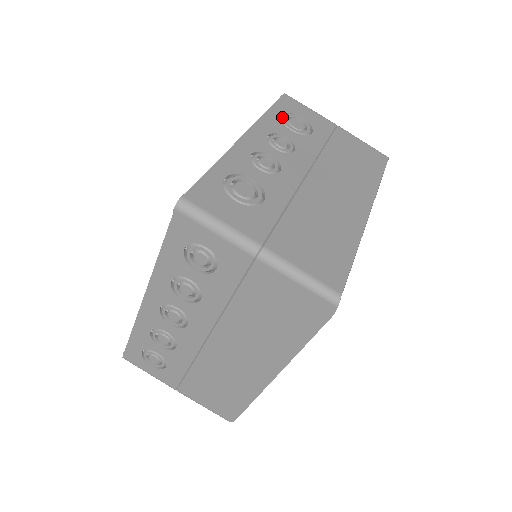
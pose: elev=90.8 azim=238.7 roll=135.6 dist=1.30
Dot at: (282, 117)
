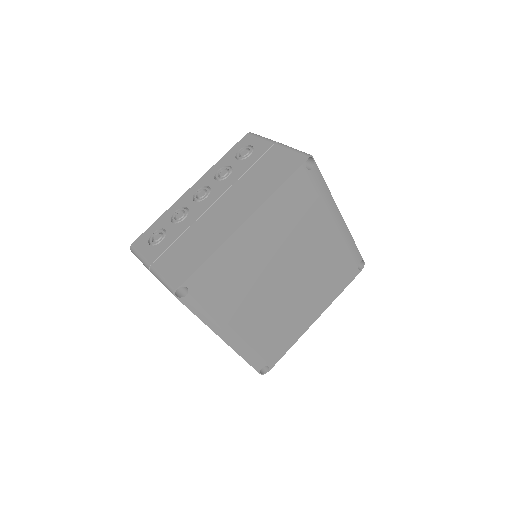
Dot at: occluded
